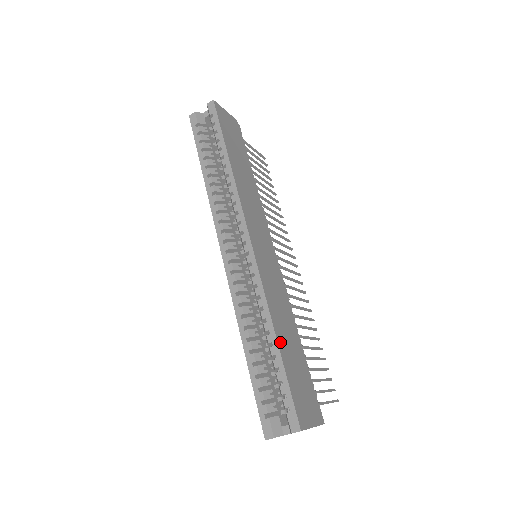
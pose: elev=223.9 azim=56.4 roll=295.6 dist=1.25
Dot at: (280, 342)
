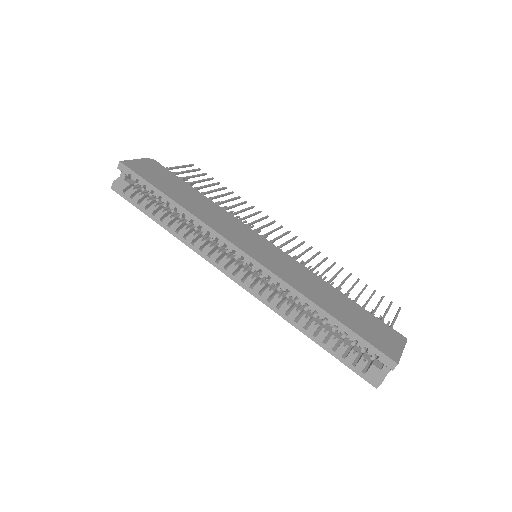
Dot at: (331, 312)
